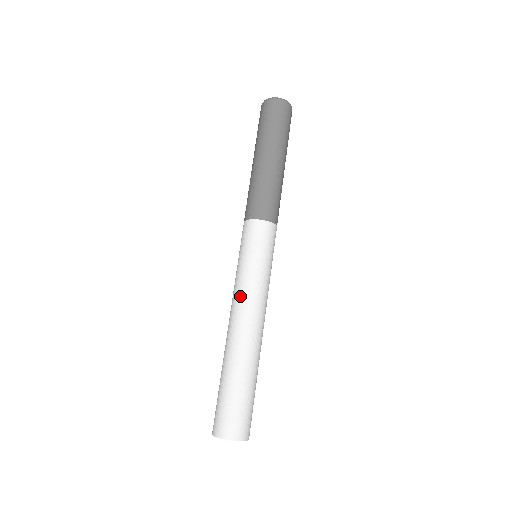
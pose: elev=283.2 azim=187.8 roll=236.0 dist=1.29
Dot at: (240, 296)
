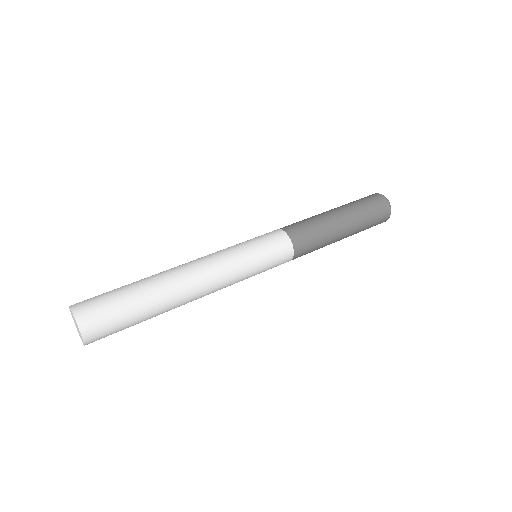
Dot at: (219, 262)
